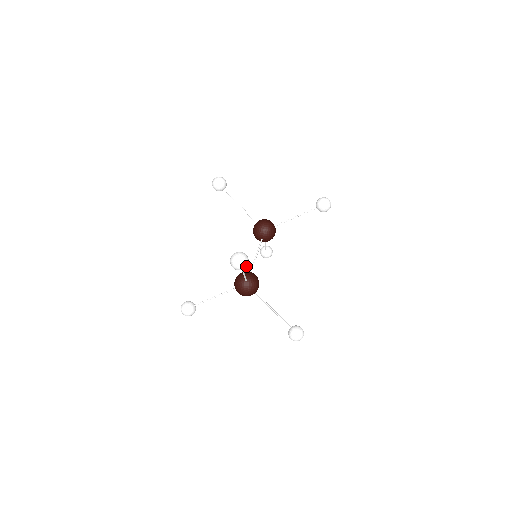
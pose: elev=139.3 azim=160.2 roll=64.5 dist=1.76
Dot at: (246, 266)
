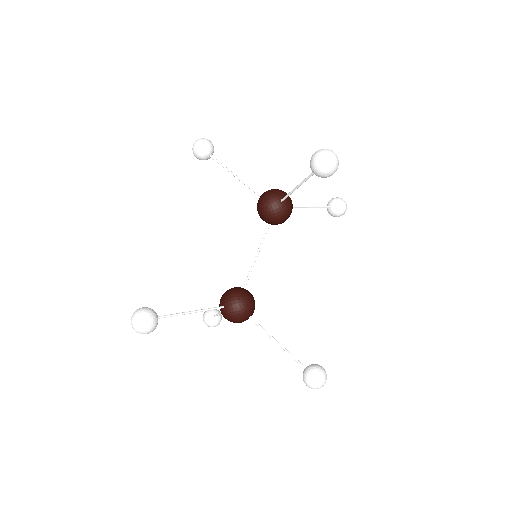
Dot at: (149, 330)
